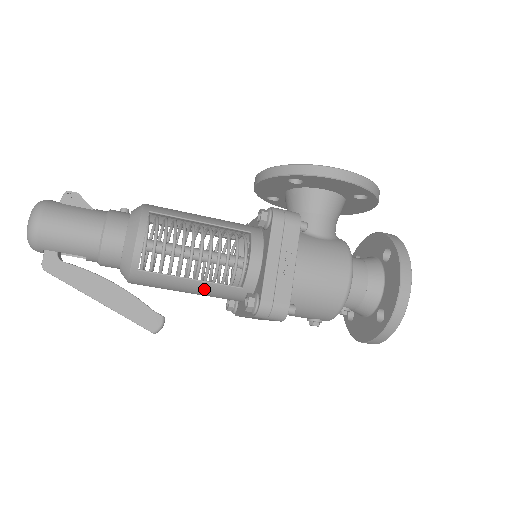
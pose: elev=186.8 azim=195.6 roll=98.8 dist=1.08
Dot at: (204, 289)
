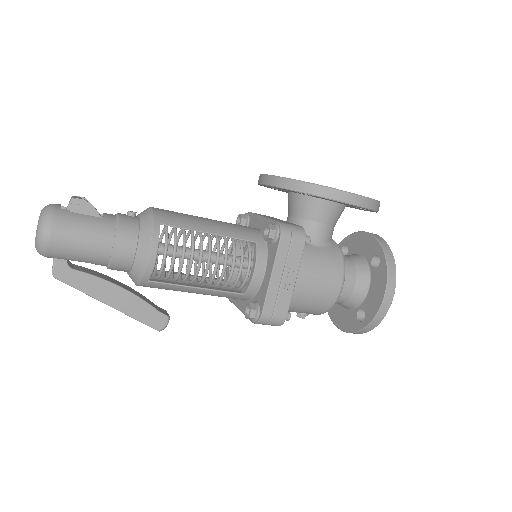
Dot at: (208, 294)
